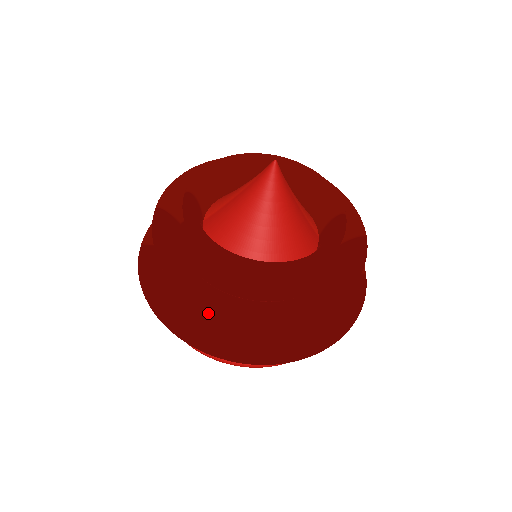
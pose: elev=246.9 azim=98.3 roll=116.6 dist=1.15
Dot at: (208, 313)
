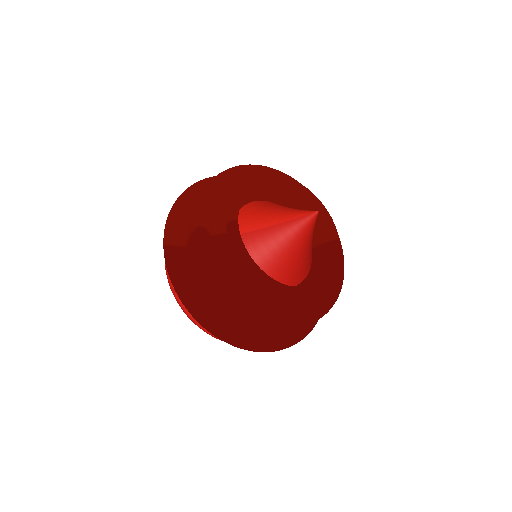
Dot at: (247, 321)
